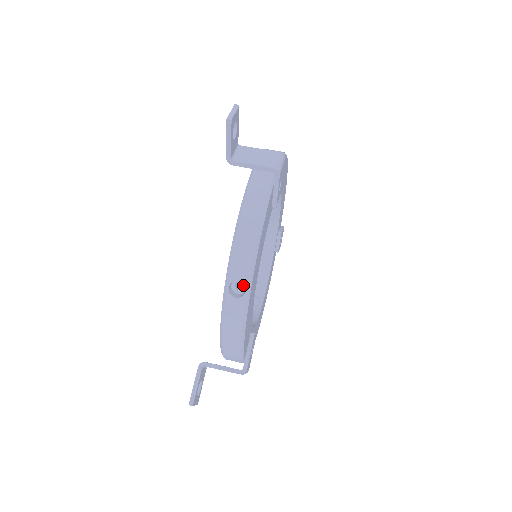
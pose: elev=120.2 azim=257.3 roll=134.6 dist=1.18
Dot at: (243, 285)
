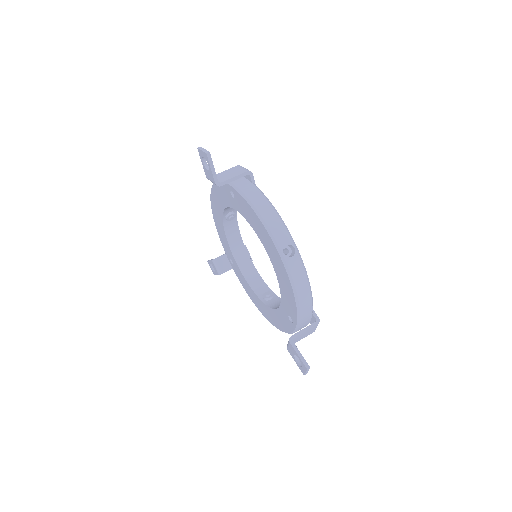
Dot at: (287, 249)
